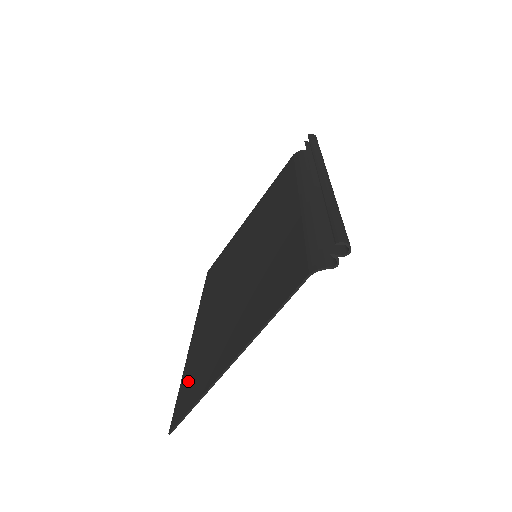
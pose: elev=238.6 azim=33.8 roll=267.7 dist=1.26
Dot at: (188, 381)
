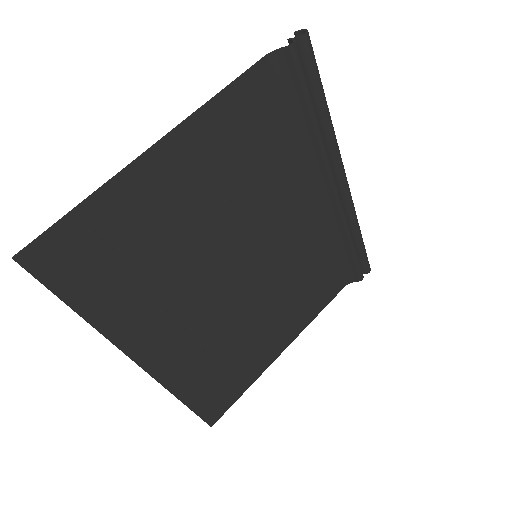
Dot at: (91, 280)
